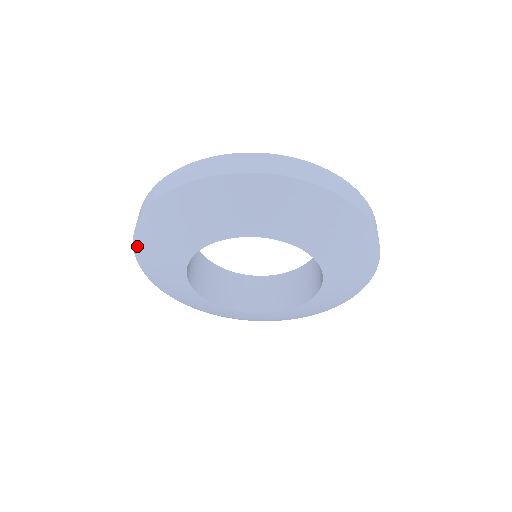
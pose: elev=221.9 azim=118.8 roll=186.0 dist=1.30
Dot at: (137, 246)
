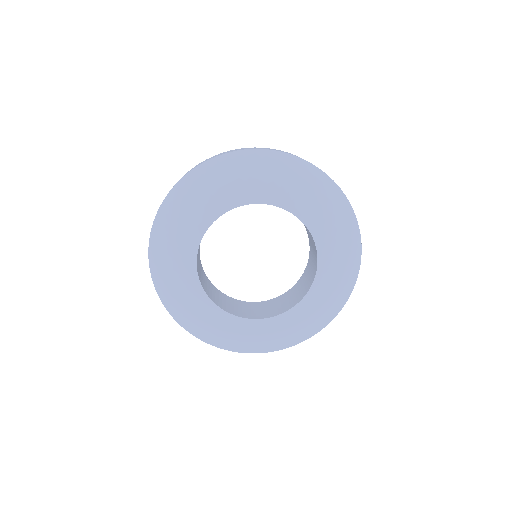
Dot at: (152, 246)
